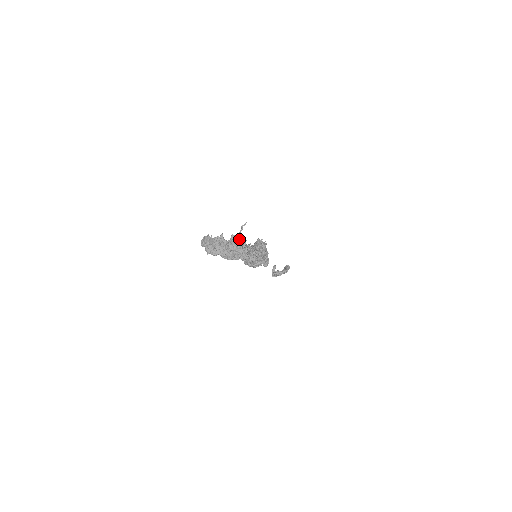
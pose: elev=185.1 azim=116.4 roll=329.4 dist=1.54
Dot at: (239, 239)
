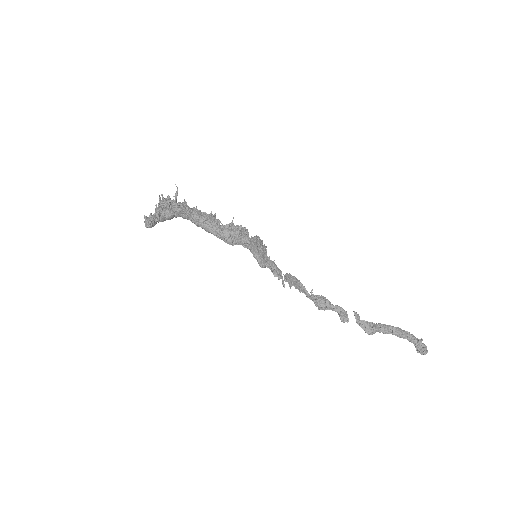
Dot at: occluded
